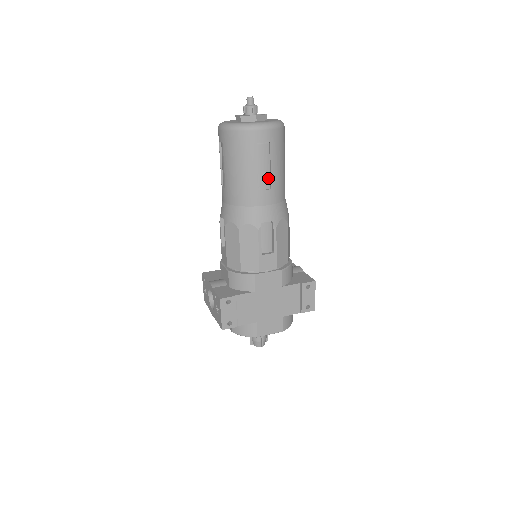
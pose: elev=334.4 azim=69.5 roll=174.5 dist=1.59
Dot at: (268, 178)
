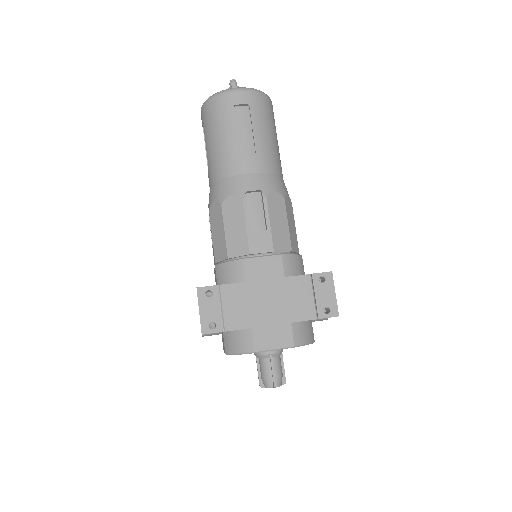
Dot at: (251, 143)
